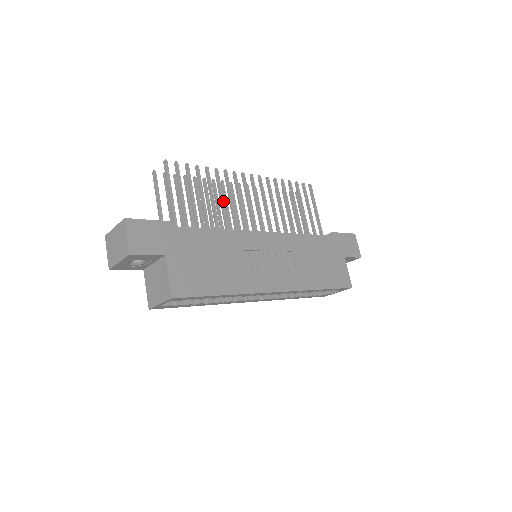
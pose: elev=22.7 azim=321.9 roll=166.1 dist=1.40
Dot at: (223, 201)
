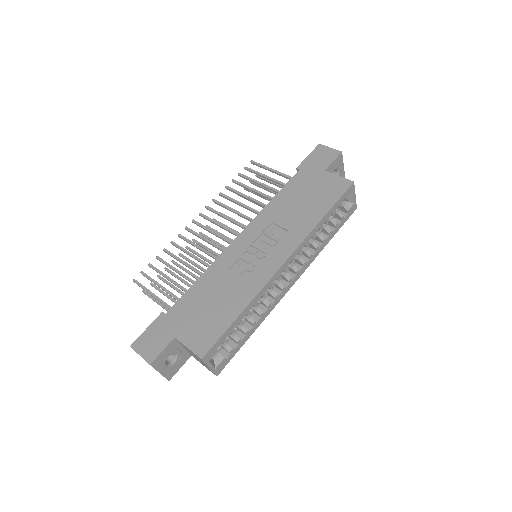
Dot at: (192, 255)
